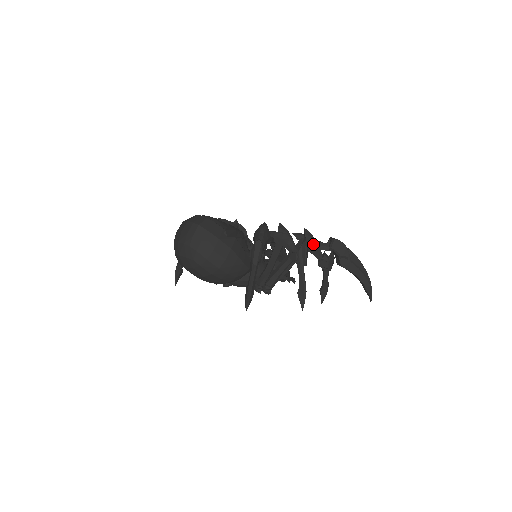
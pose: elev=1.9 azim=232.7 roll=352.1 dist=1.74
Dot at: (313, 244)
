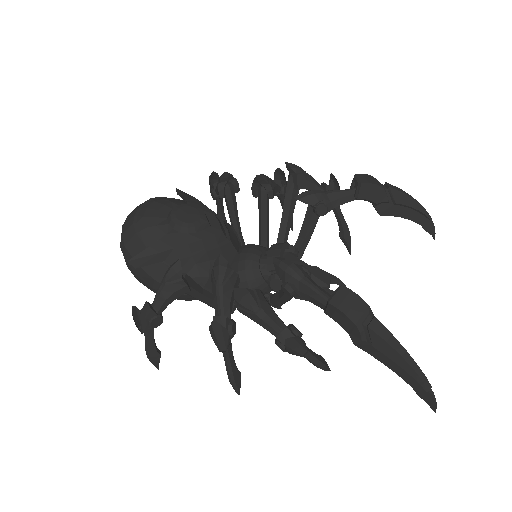
Dot at: (253, 316)
